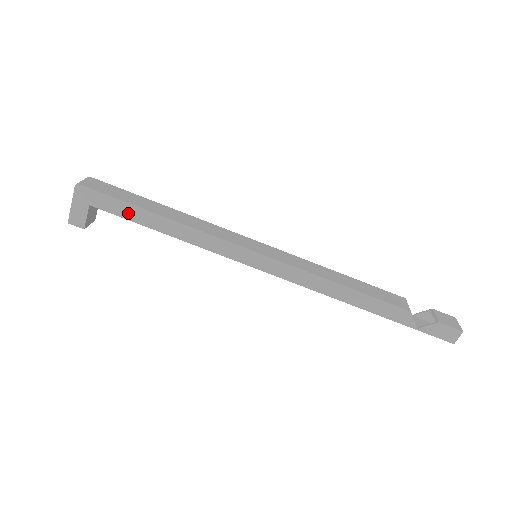
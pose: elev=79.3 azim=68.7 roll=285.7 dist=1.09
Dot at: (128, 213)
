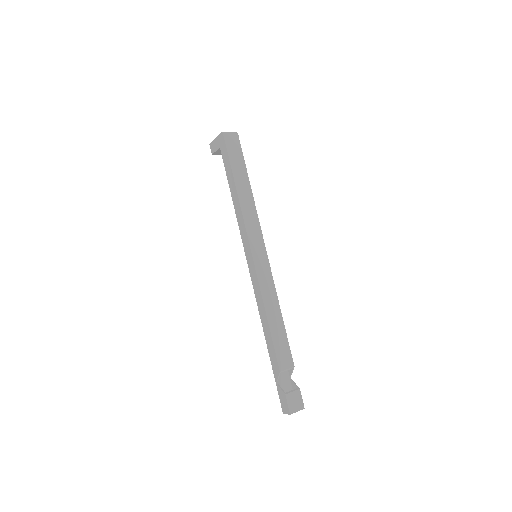
Dot at: (228, 170)
